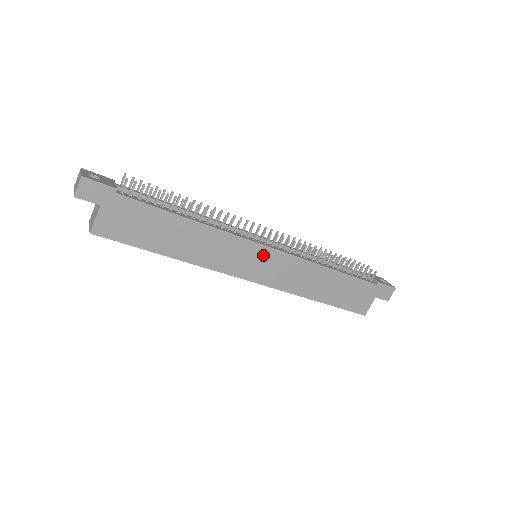
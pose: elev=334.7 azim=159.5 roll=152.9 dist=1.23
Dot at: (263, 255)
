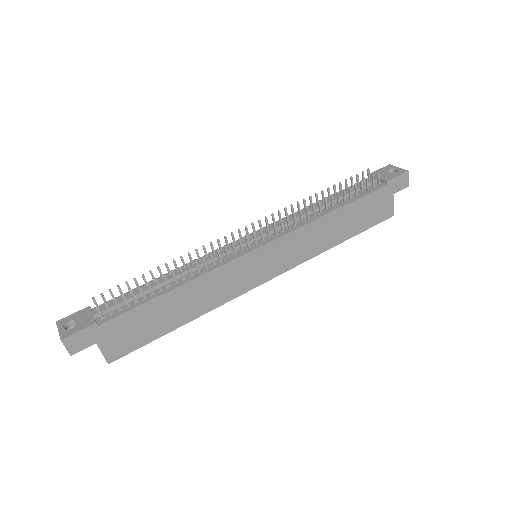
Dot at: (261, 256)
